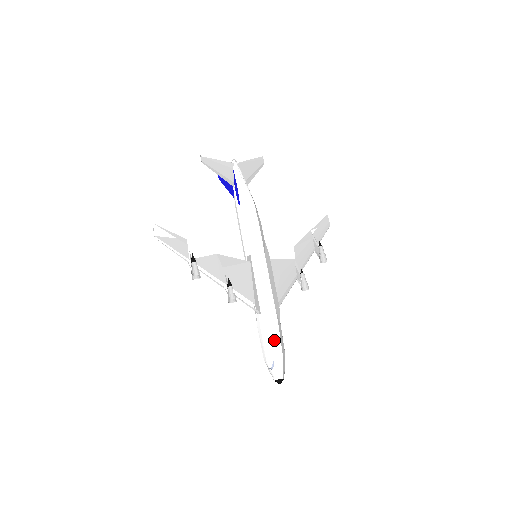
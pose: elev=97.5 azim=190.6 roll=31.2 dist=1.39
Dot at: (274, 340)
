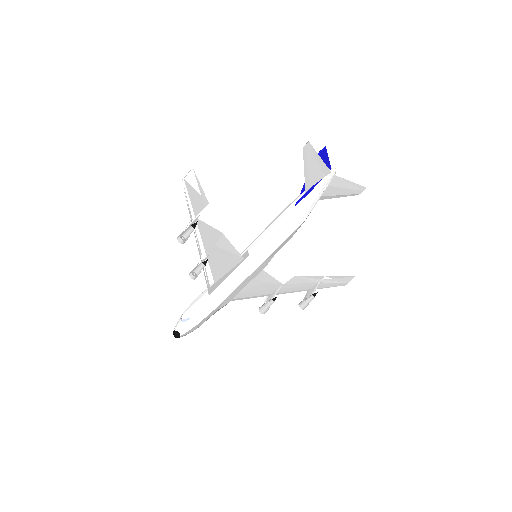
Dot at: (205, 309)
